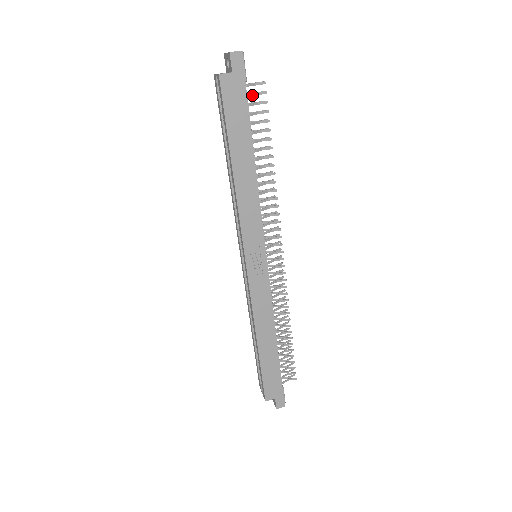
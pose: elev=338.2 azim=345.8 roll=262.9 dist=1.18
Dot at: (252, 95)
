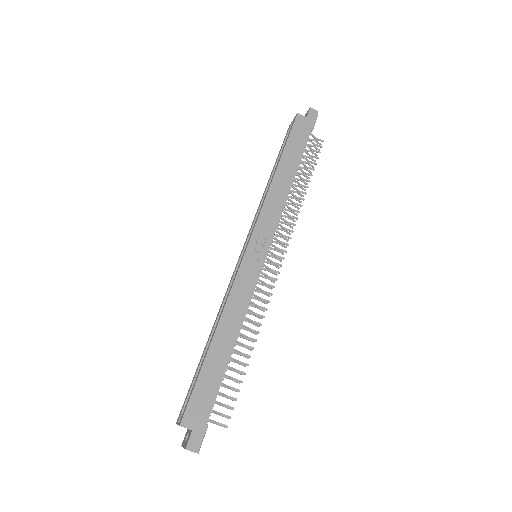
Dot at: (312, 142)
